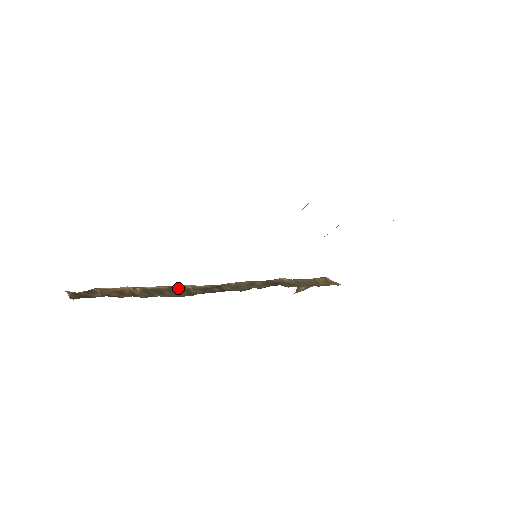
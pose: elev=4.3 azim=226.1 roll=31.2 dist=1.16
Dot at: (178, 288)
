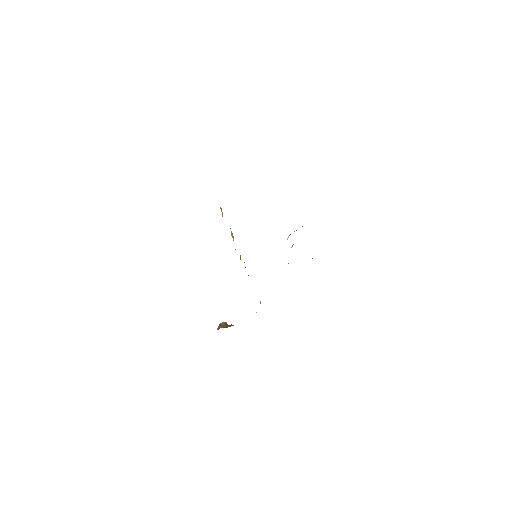
Dot at: occluded
